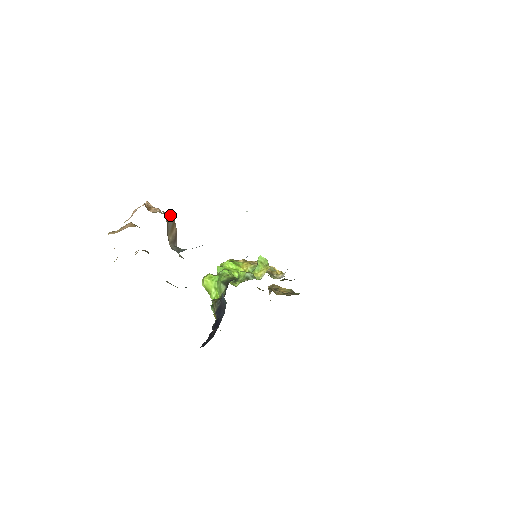
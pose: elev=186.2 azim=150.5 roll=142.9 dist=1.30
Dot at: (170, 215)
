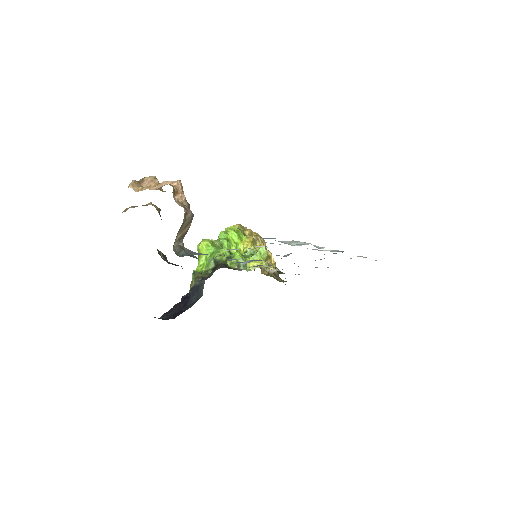
Dot at: (191, 214)
